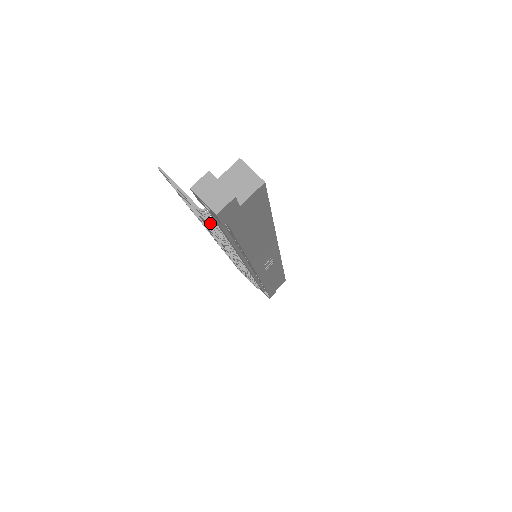
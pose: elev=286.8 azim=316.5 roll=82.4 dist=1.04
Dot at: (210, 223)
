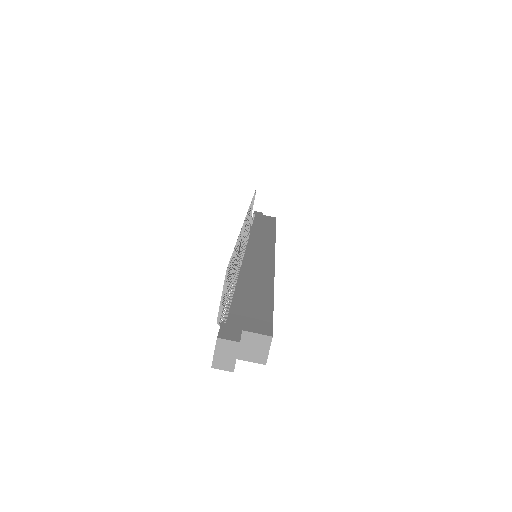
Dot at: (223, 306)
